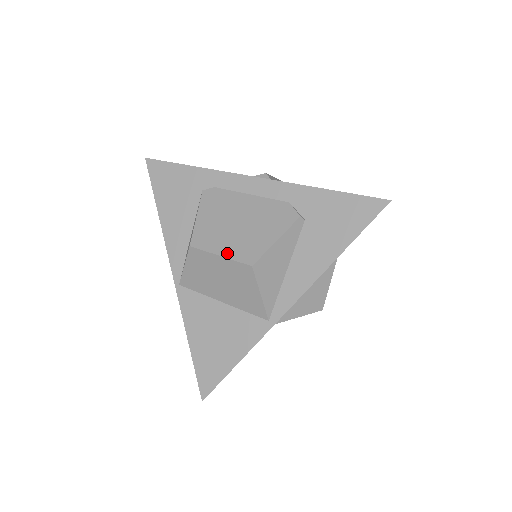
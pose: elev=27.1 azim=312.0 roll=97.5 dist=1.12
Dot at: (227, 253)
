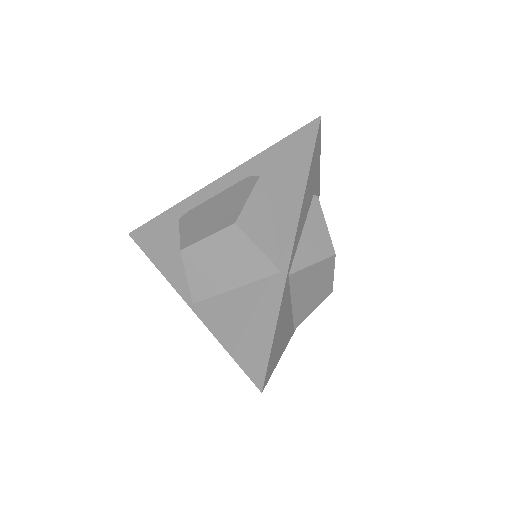
Dot at: (211, 232)
